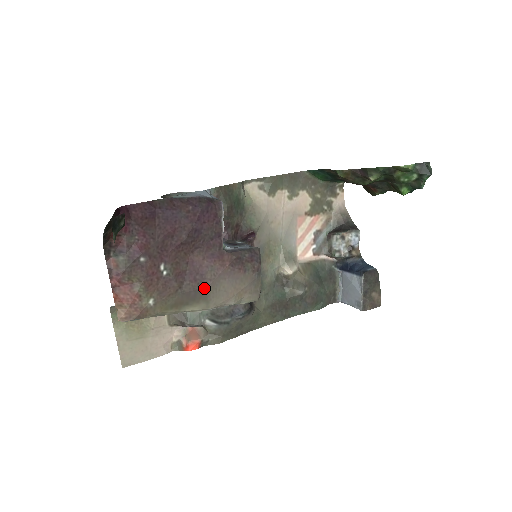
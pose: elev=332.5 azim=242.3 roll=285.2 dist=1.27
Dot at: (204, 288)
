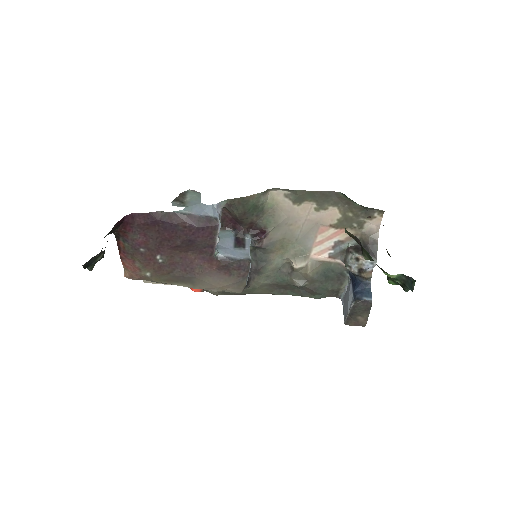
Dot at: (192, 277)
